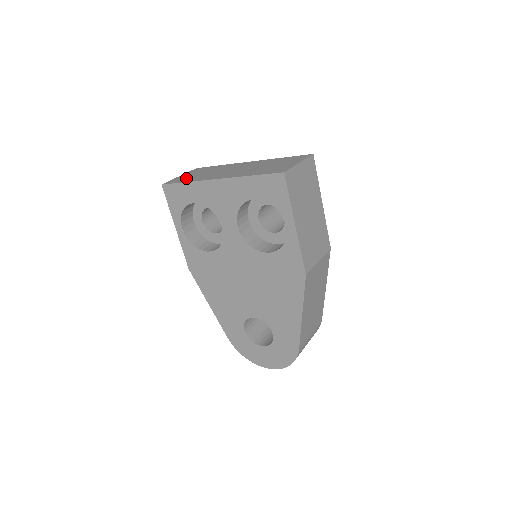
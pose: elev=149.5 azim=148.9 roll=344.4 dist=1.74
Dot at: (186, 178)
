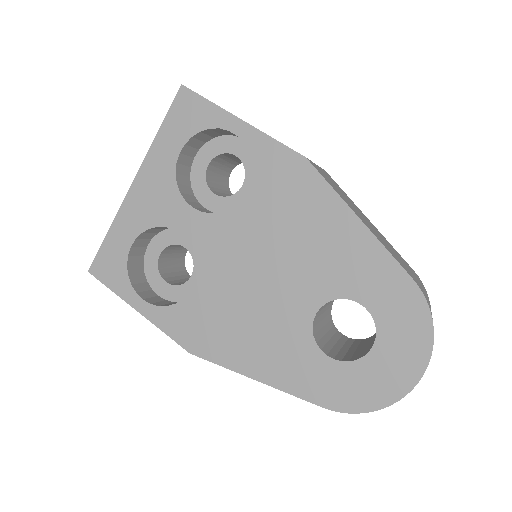
Dot at: occluded
